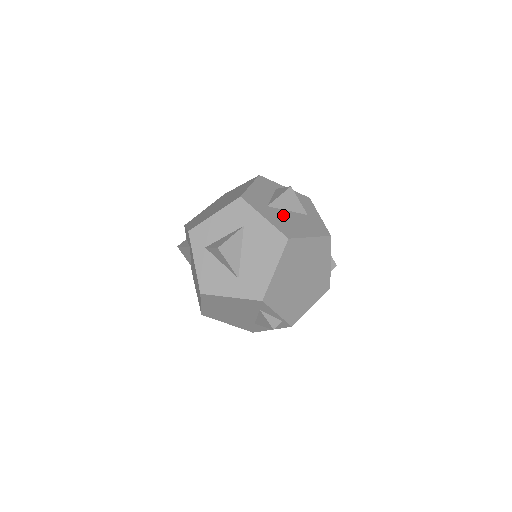
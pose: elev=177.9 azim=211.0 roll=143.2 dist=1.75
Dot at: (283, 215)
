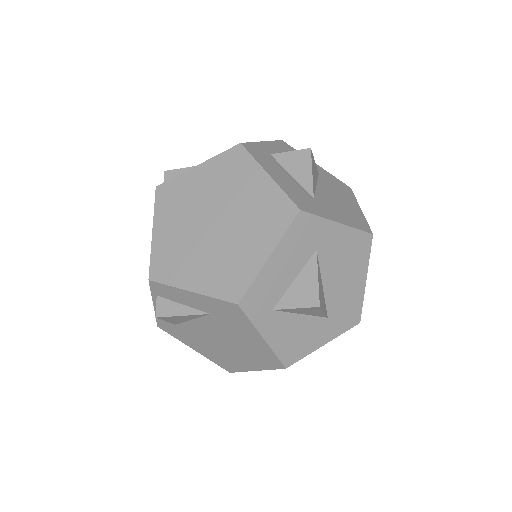
Dot at: (328, 198)
